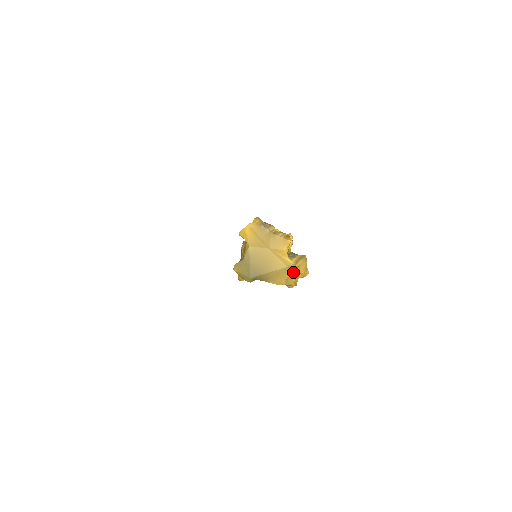
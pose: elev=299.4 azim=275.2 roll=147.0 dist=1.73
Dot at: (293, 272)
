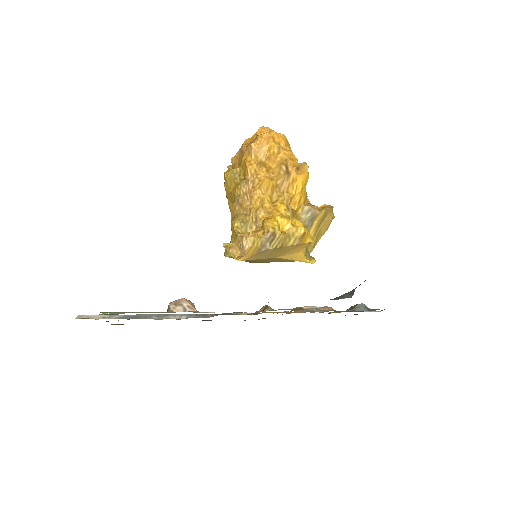
Dot at: (312, 248)
